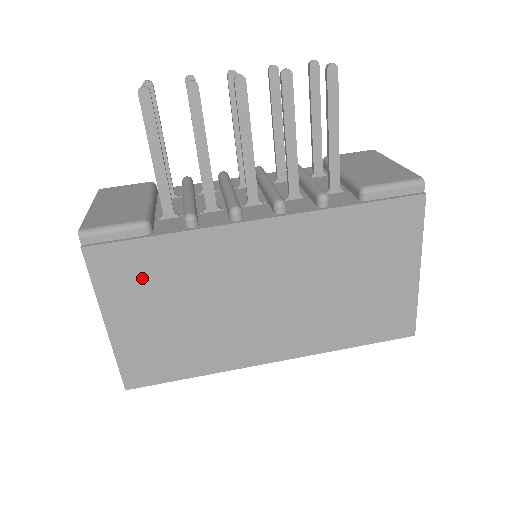
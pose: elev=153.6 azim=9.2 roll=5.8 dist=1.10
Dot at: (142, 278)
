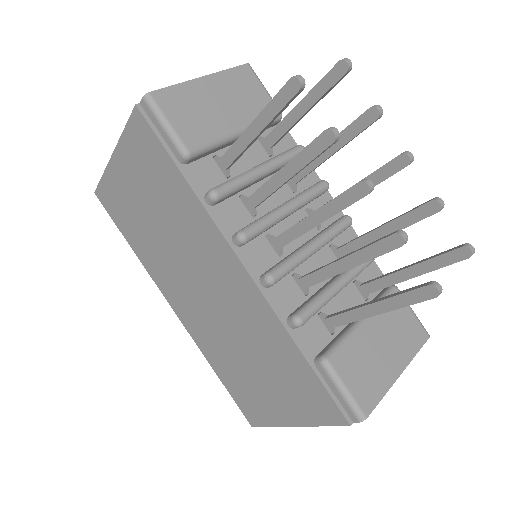
Dot at: (151, 172)
